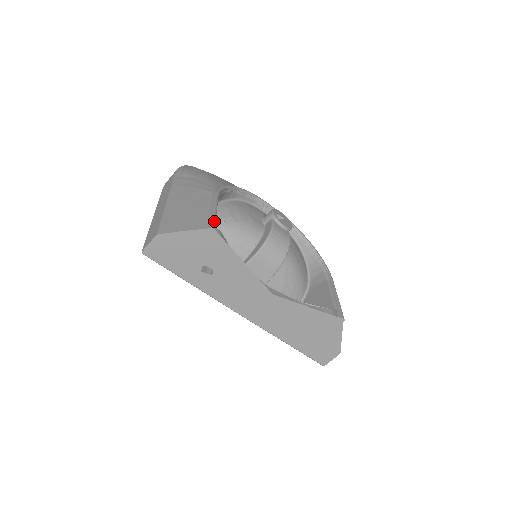
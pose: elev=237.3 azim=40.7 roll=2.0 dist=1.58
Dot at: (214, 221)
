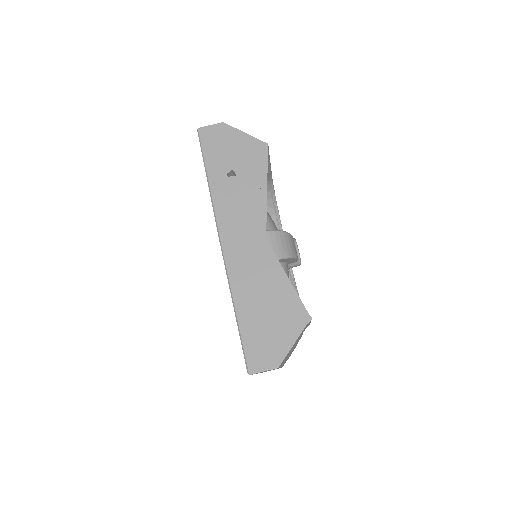
Dot at: occluded
